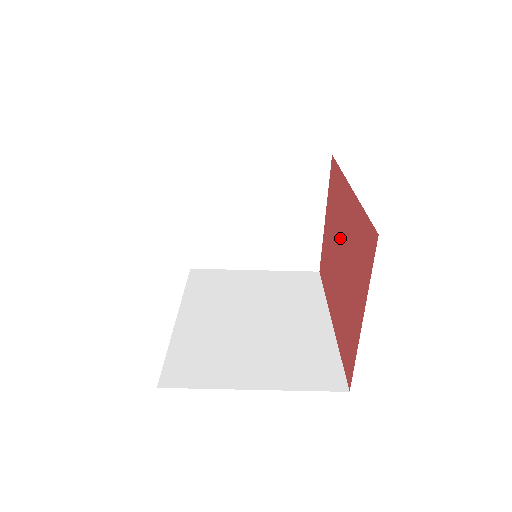
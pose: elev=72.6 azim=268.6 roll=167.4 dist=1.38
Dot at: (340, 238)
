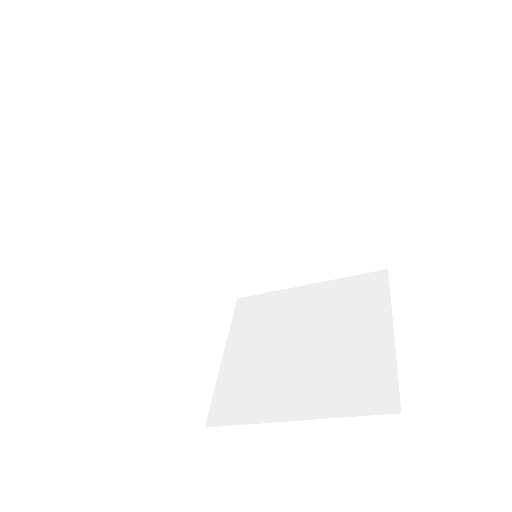
Dot at: occluded
